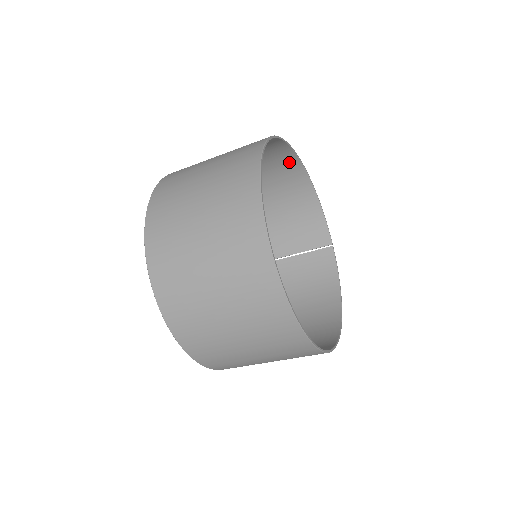
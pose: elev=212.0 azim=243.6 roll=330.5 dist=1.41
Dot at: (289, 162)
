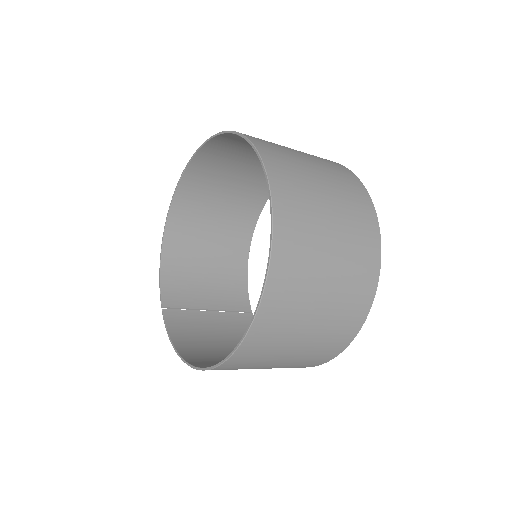
Dot at: (250, 218)
